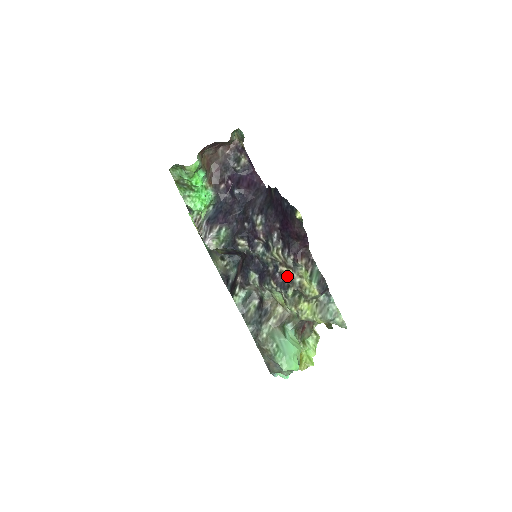
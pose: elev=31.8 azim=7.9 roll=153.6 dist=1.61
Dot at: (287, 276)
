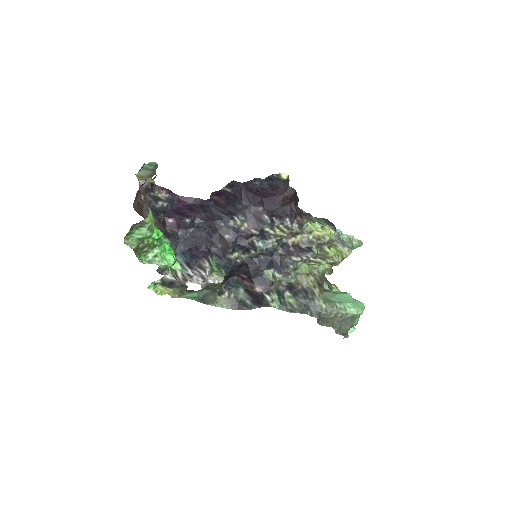
Dot at: (300, 243)
